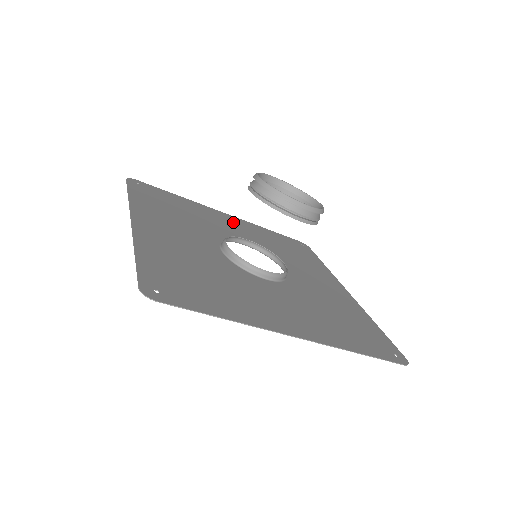
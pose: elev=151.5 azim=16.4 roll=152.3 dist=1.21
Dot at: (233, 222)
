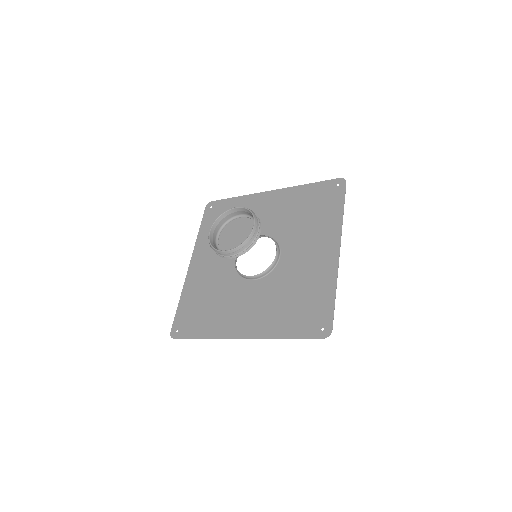
Dot at: (271, 202)
